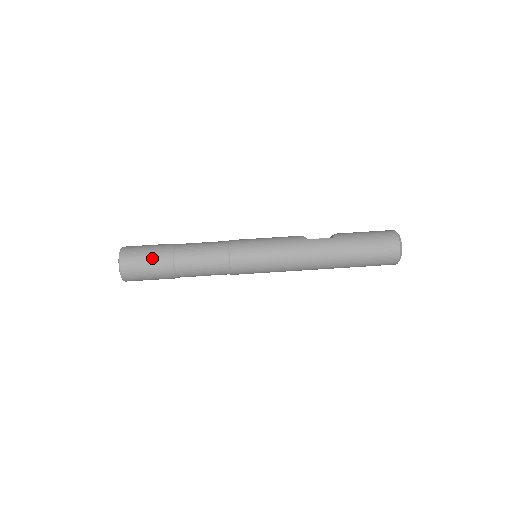
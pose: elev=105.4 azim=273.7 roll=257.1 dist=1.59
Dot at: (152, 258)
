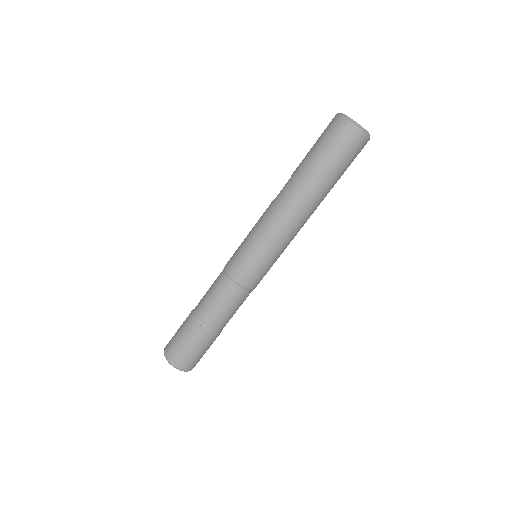
Dot at: (183, 334)
